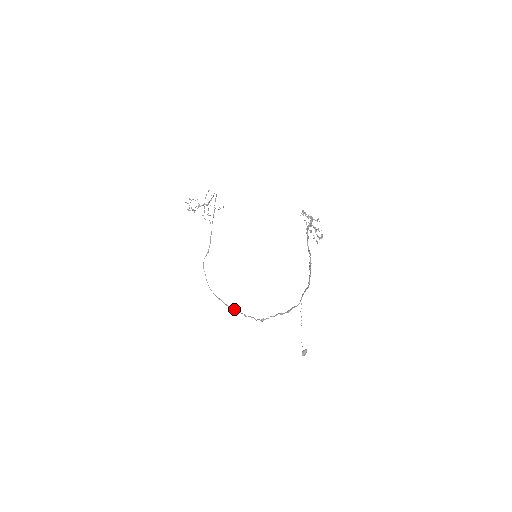
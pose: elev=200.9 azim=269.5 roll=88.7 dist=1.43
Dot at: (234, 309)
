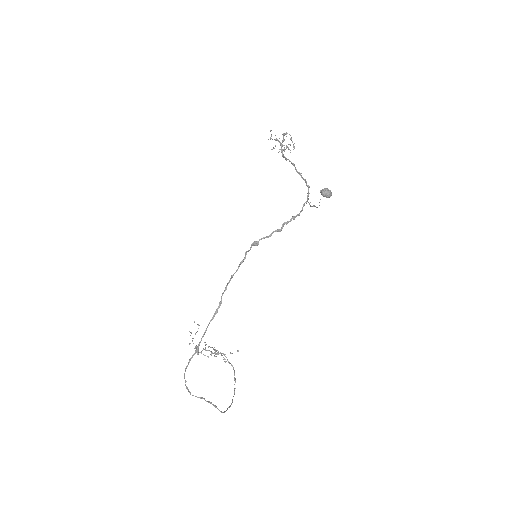
Dot at: (216, 310)
